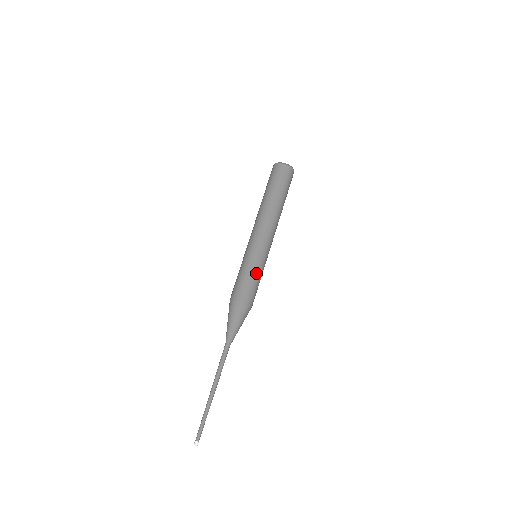
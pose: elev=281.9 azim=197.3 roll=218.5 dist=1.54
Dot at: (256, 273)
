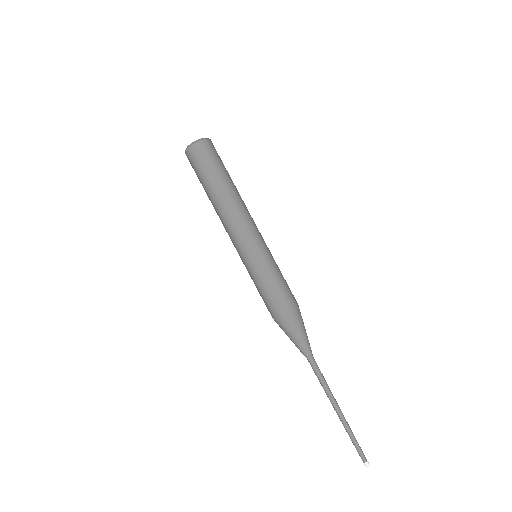
Dot at: (279, 270)
